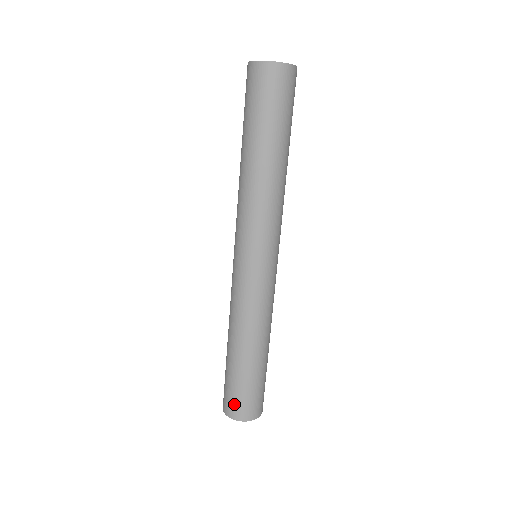
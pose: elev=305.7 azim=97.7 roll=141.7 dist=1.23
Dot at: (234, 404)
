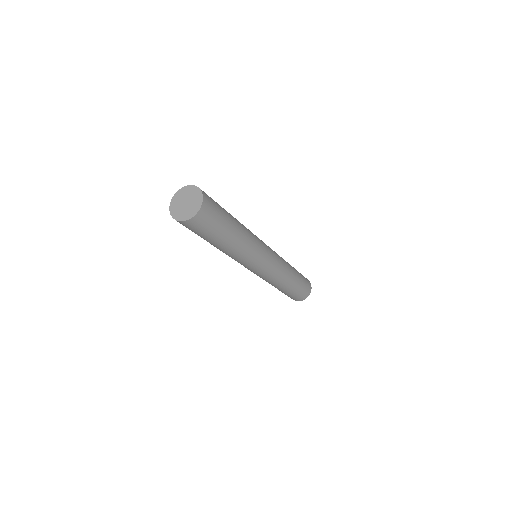
Dot at: (299, 298)
